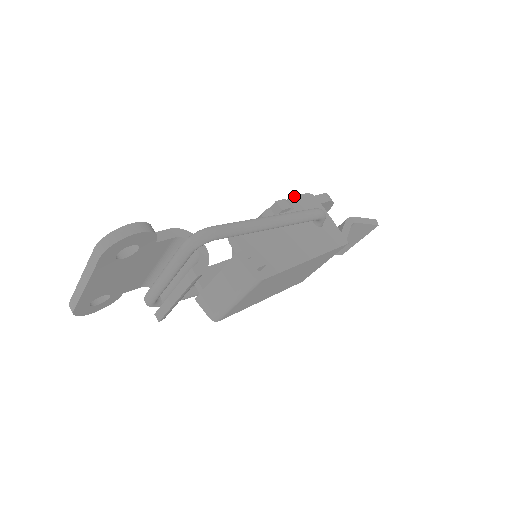
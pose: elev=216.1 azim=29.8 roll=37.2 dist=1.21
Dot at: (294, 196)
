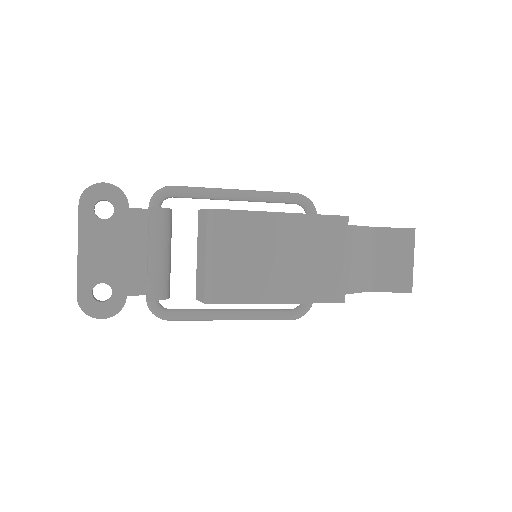
Dot at: occluded
